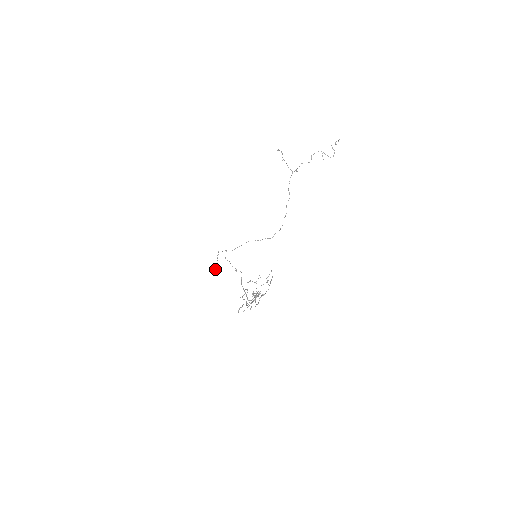
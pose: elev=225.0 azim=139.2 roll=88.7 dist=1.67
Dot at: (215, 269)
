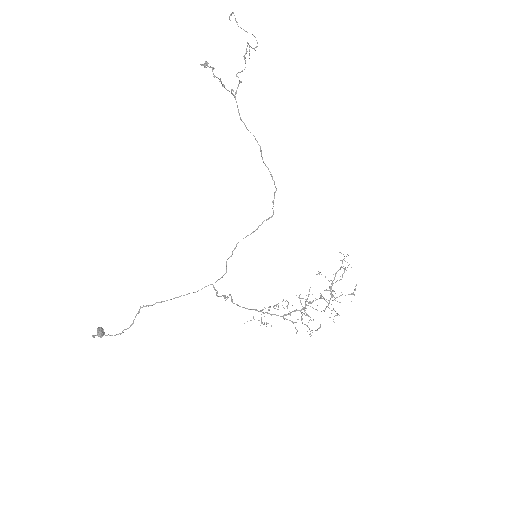
Dot at: (103, 335)
